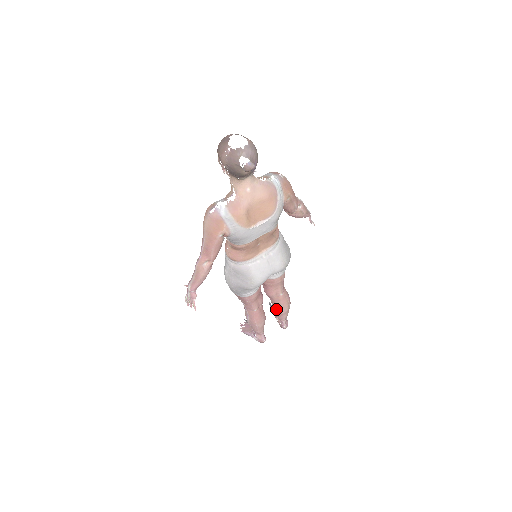
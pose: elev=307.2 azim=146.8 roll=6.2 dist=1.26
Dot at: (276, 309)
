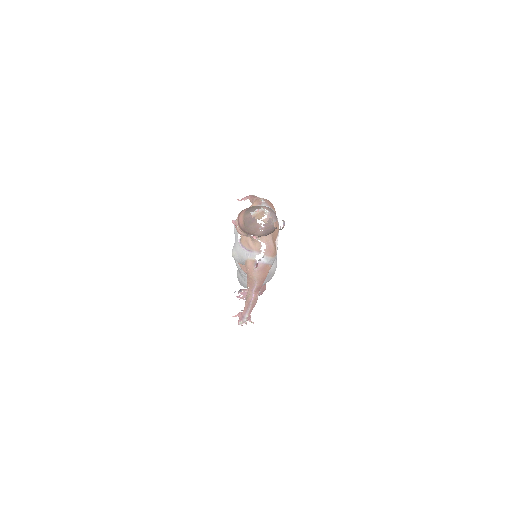
Dot at: occluded
